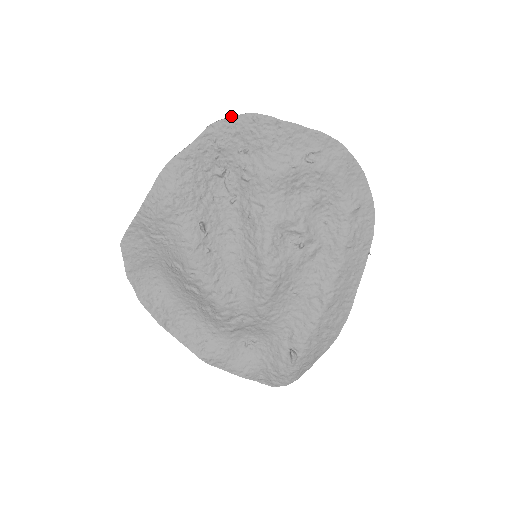
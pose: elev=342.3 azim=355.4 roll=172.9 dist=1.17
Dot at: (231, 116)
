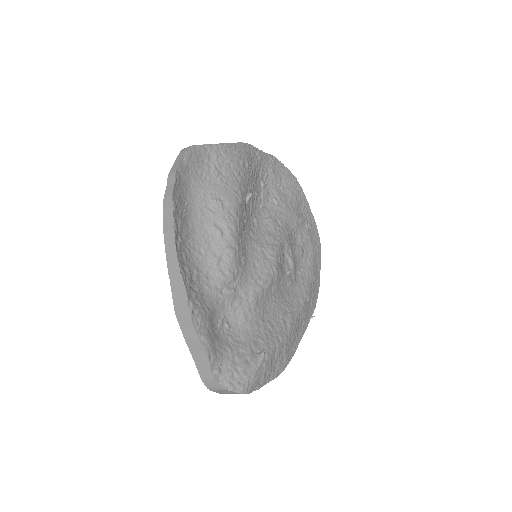
Dot at: (281, 165)
